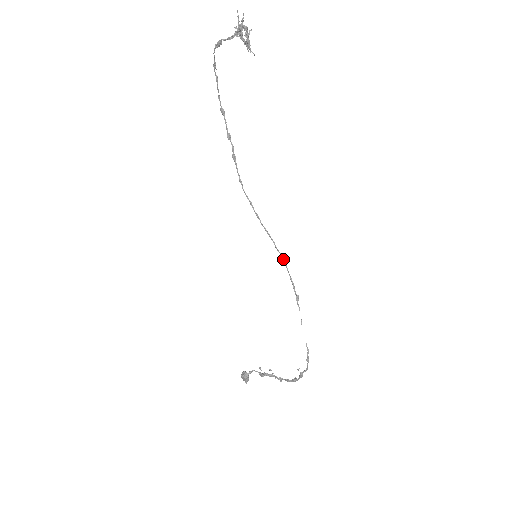
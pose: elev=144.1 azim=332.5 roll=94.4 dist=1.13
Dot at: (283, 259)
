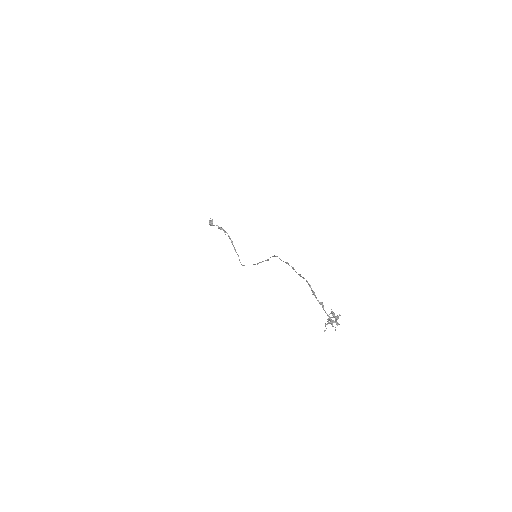
Dot at: occluded
